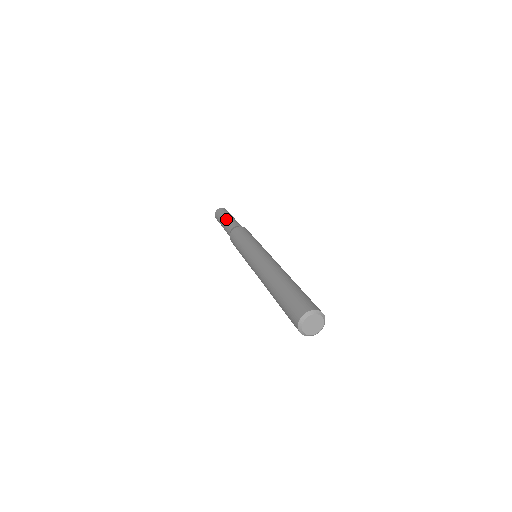
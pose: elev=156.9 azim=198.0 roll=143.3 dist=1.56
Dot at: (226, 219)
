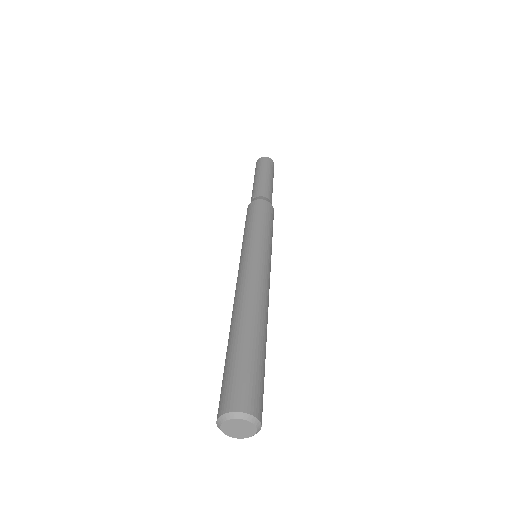
Dot at: (259, 178)
